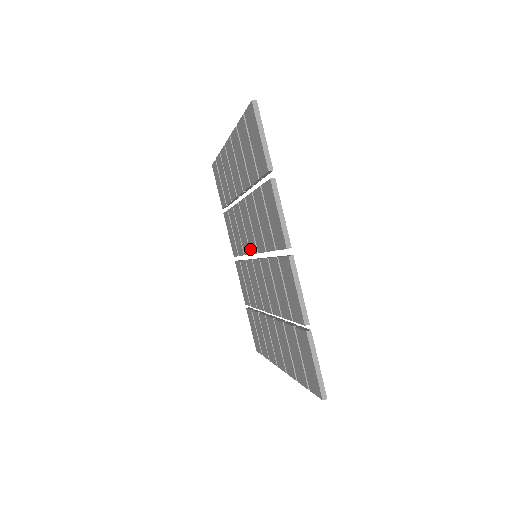
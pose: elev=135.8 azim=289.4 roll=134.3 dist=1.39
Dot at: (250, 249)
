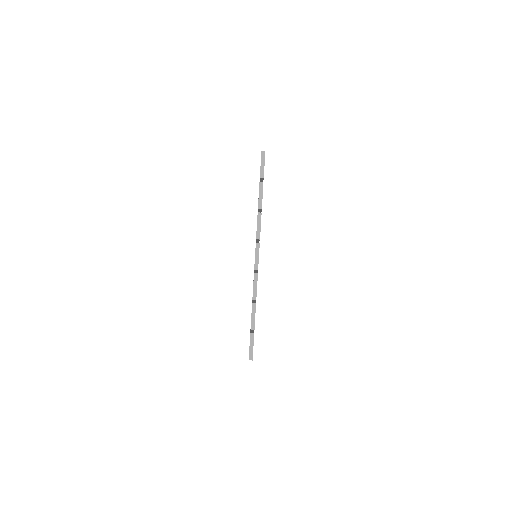
Dot at: occluded
